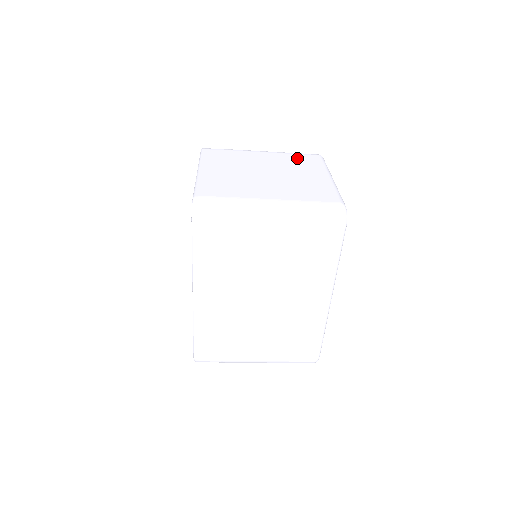
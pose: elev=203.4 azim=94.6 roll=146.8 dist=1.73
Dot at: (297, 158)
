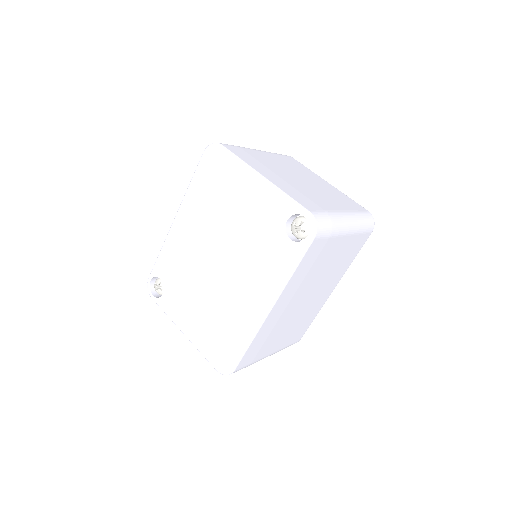
Dot at: (288, 160)
